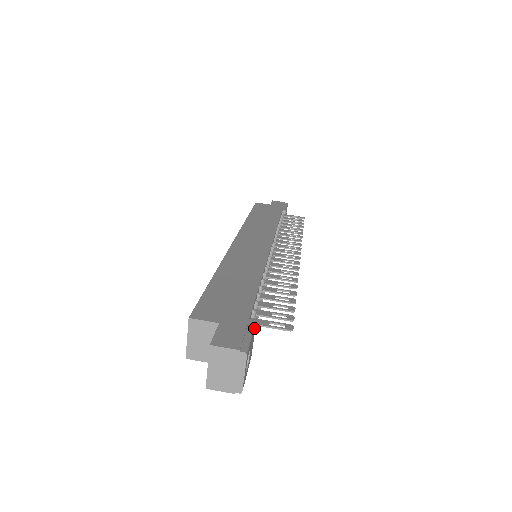
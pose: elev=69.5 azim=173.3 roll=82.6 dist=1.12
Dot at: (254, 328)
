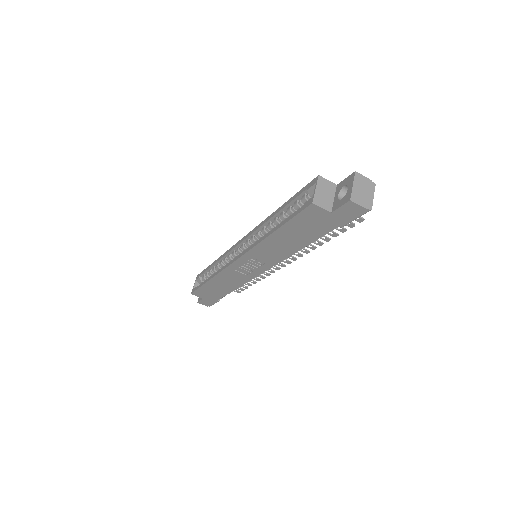
Dot at: occluded
